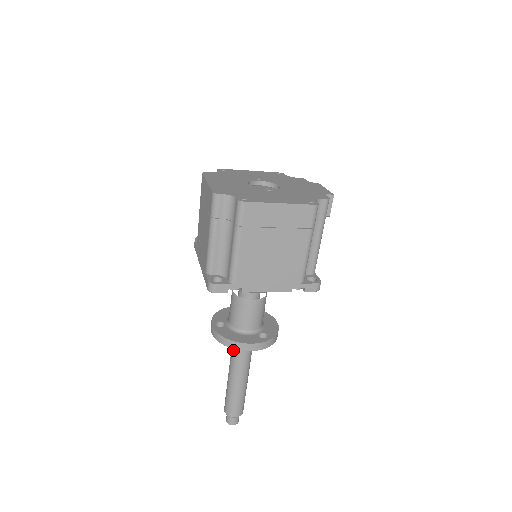
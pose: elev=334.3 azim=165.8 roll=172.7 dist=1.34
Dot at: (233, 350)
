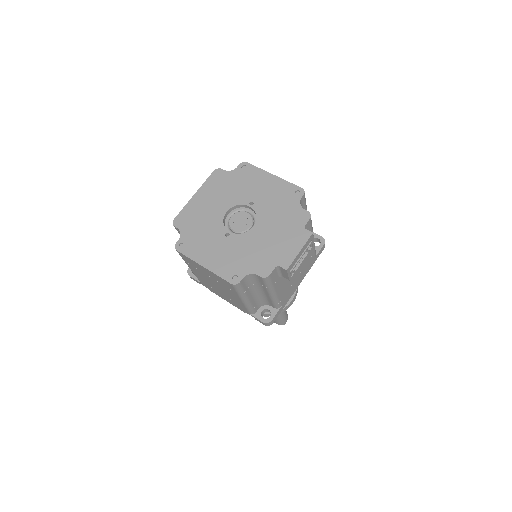
Dot at: occluded
